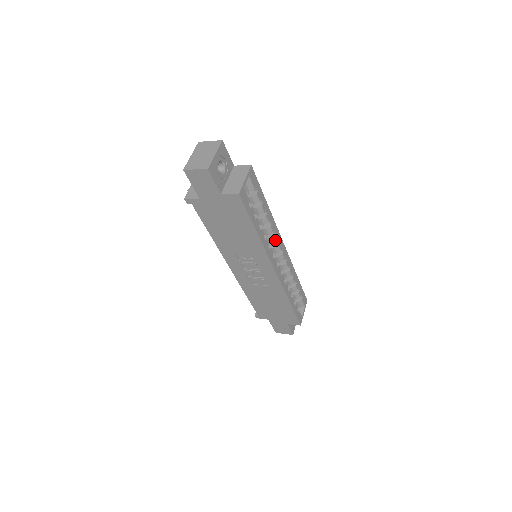
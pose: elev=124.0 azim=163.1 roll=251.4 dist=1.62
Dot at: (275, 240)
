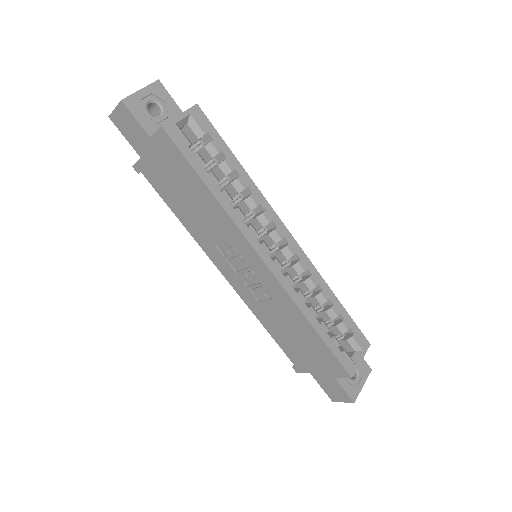
Dot at: (266, 220)
